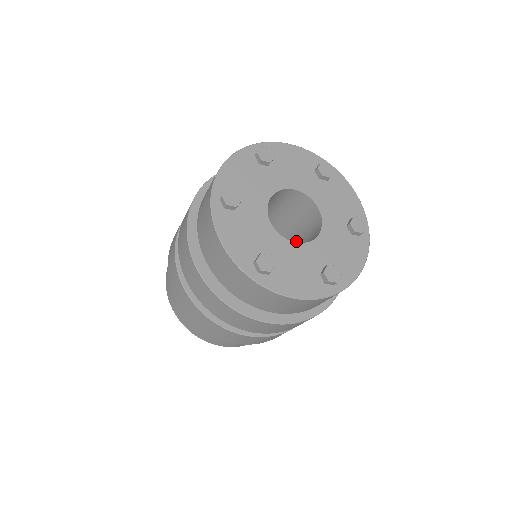
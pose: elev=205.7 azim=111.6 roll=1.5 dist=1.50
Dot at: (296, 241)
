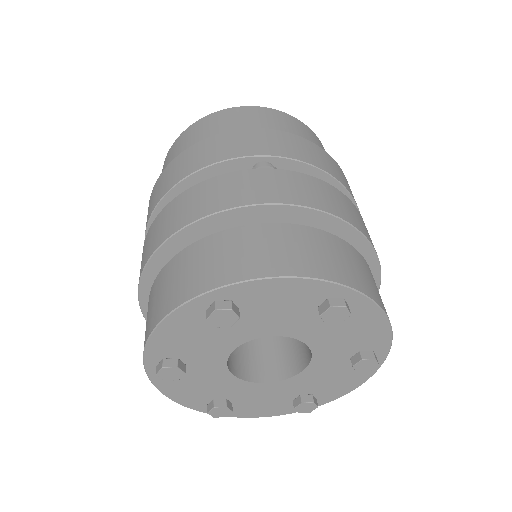
Dot at: occluded
